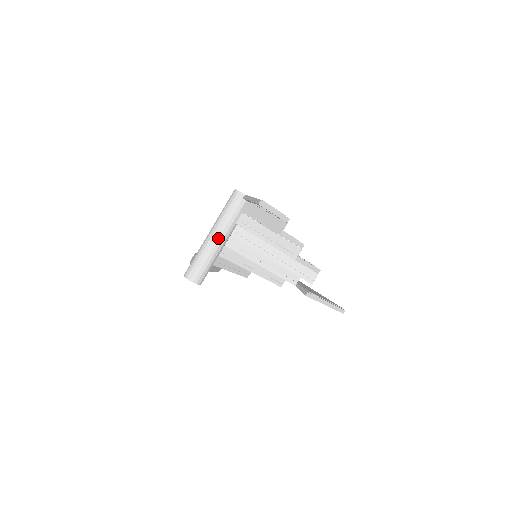
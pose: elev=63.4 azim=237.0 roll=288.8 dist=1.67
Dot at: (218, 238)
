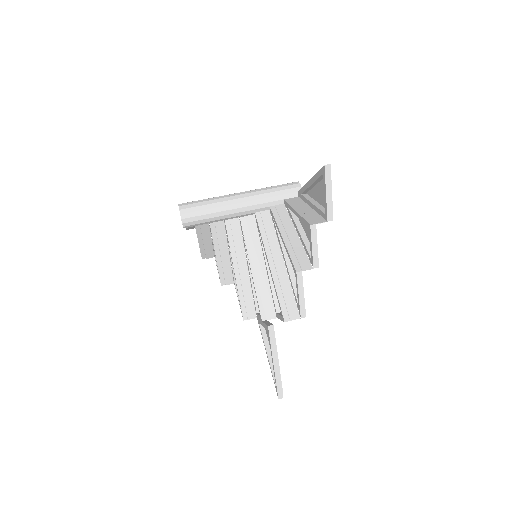
Dot at: (243, 201)
